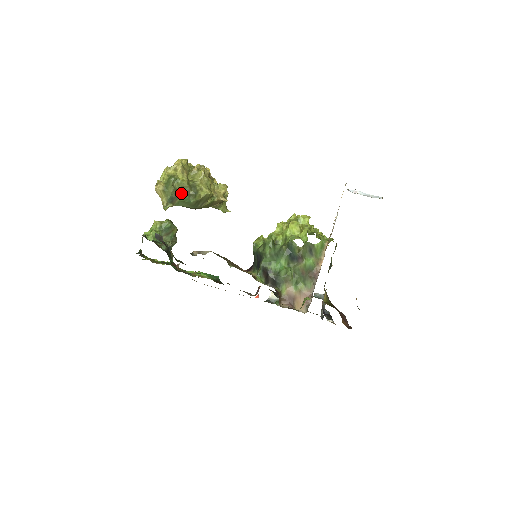
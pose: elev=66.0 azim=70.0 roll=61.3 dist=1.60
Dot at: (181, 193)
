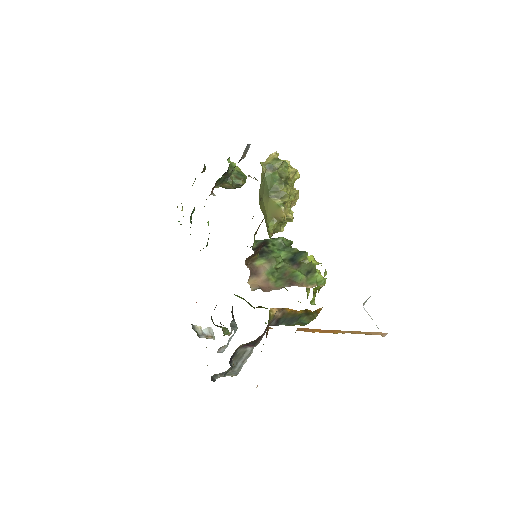
Dot at: (278, 173)
